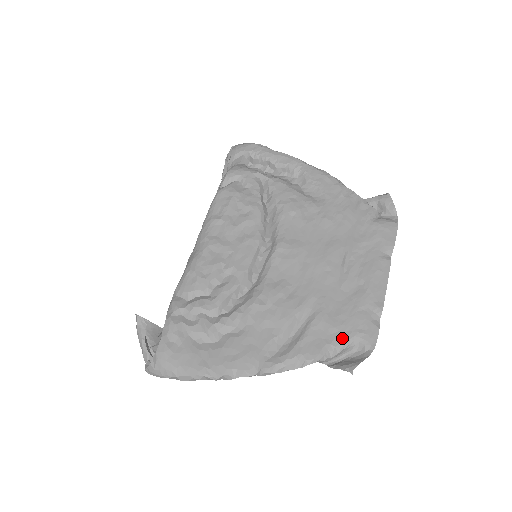
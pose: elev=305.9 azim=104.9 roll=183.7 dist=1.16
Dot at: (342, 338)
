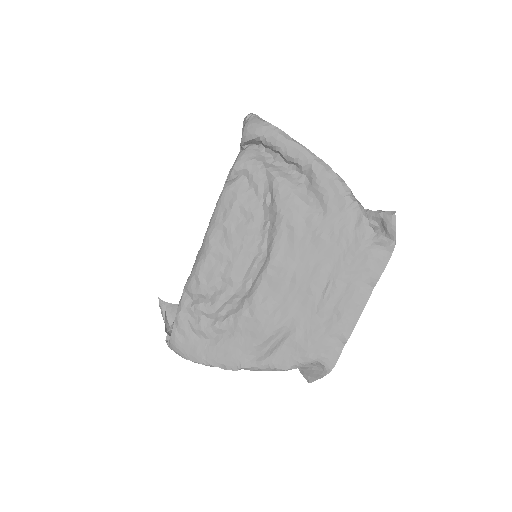
Dot at: (307, 358)
